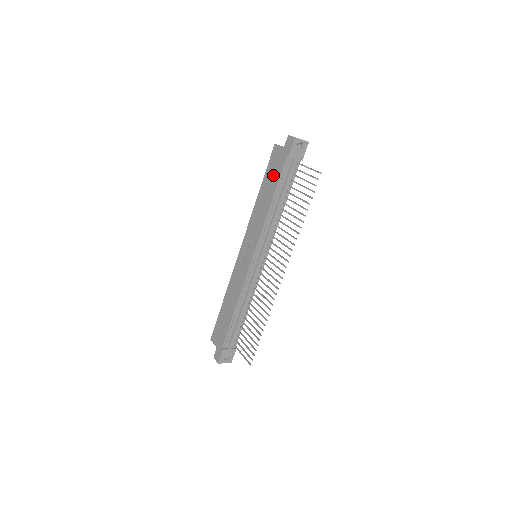
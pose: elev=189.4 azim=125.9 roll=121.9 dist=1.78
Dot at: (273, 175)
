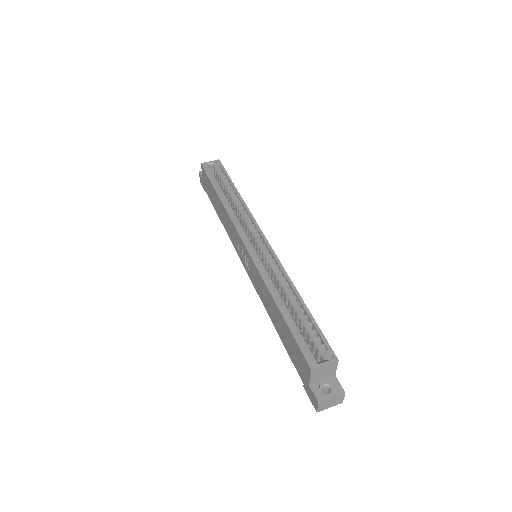
Dot at: (289, 346)
